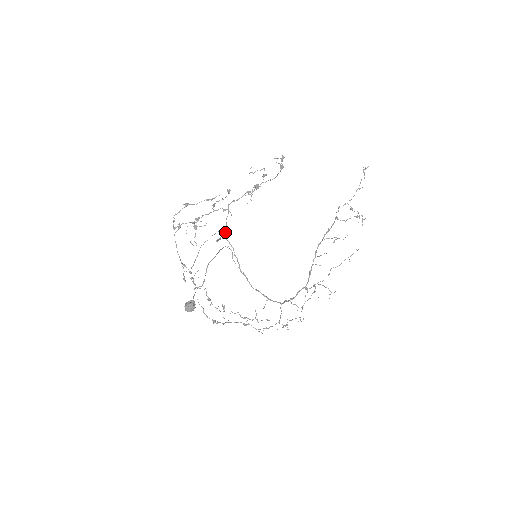
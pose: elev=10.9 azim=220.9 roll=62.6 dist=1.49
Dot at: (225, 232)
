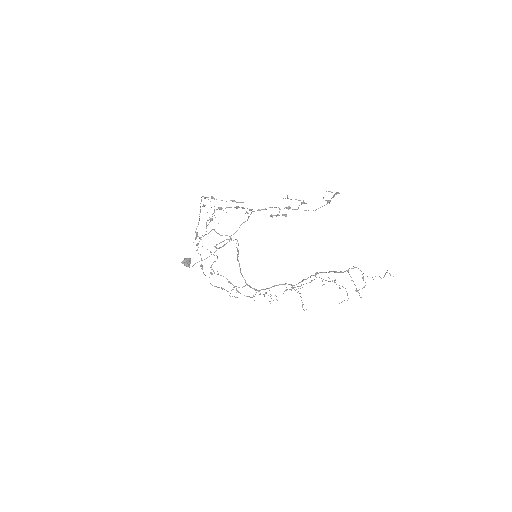
Dot at: occluded
